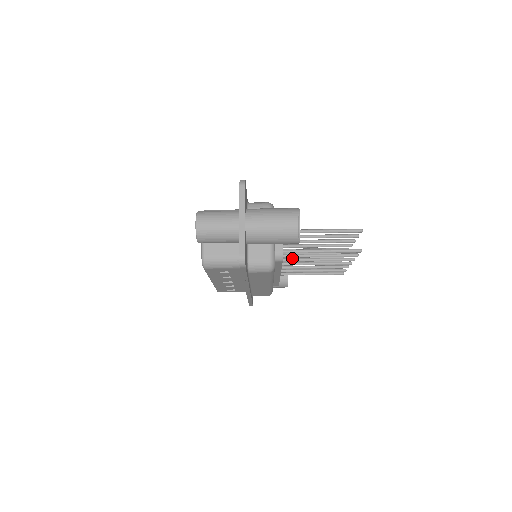
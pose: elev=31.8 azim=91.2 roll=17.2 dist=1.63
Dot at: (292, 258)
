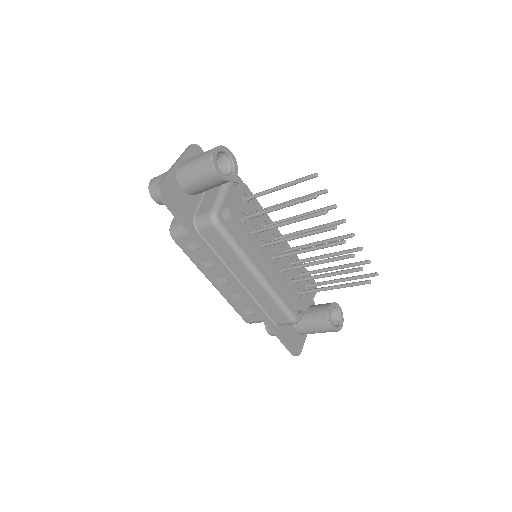
Dot at: (274, 240)
